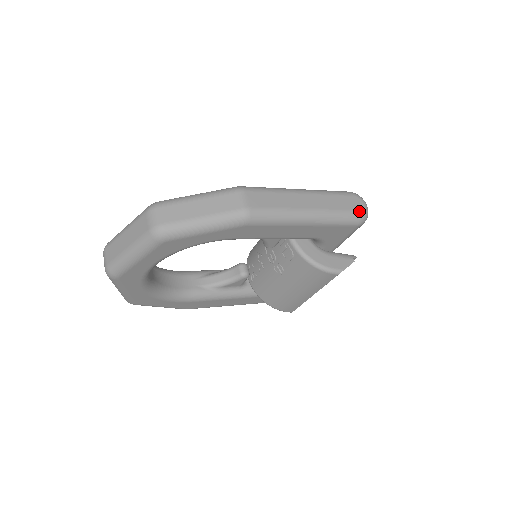
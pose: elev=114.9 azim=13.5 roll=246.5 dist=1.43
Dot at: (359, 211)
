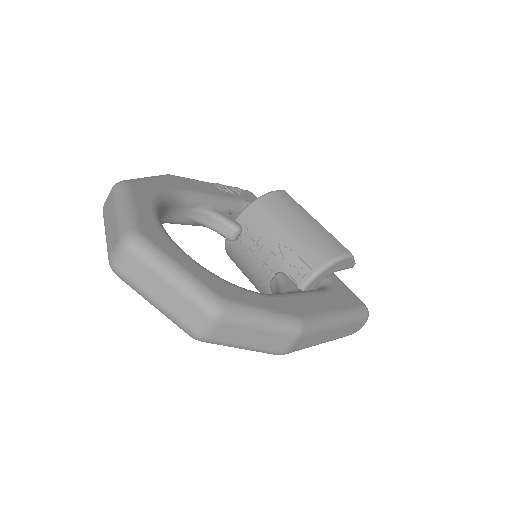
Dot at: occluded
